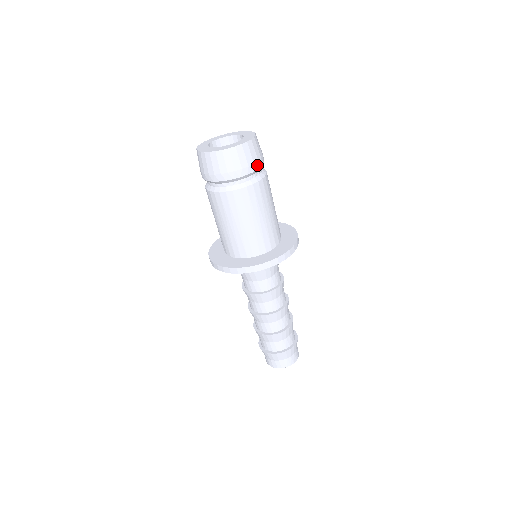
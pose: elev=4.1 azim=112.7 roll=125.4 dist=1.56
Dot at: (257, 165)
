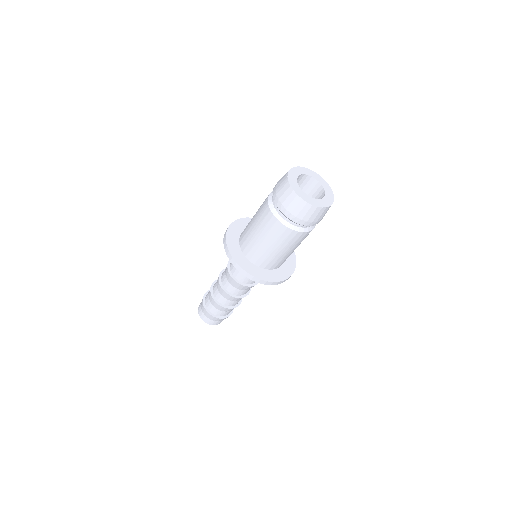
Dot at: occluded
